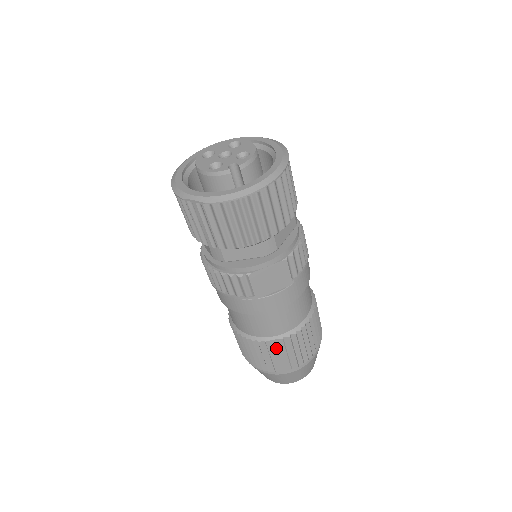
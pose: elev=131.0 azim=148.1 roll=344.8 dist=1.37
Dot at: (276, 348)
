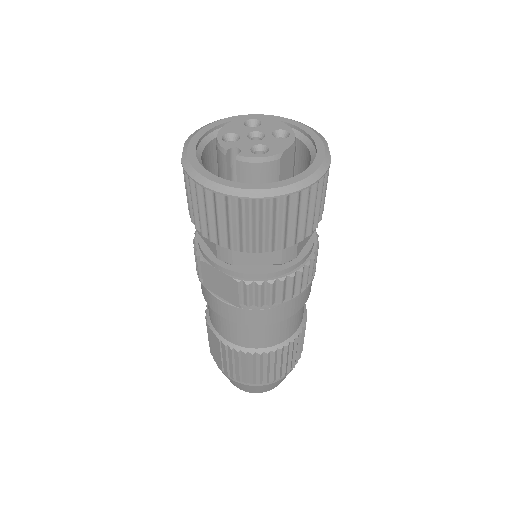
Dot at: (215, 342)
